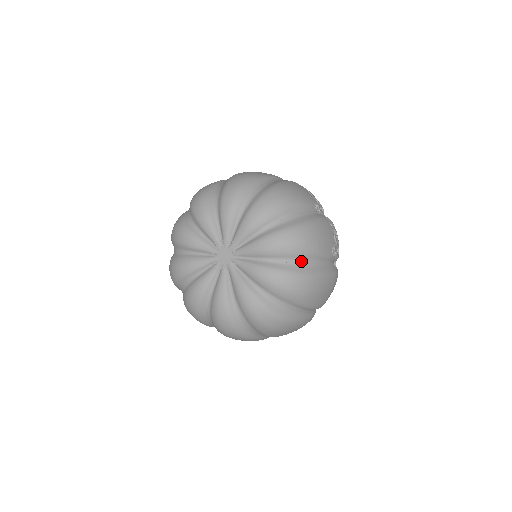
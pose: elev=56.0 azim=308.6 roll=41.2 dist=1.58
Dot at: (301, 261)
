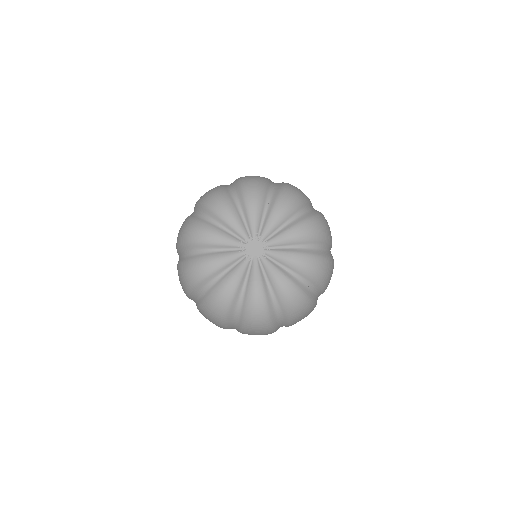
Dot at: (312, 287)
